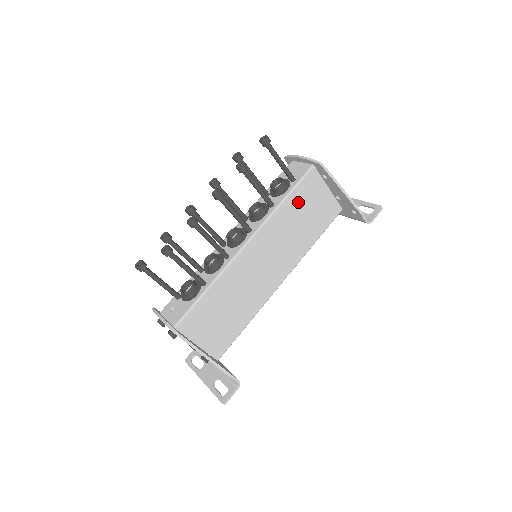
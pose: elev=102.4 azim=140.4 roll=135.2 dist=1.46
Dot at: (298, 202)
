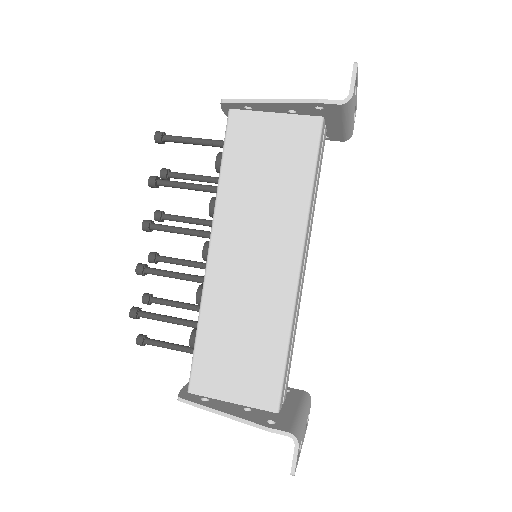
Dot at: (241, 162)
